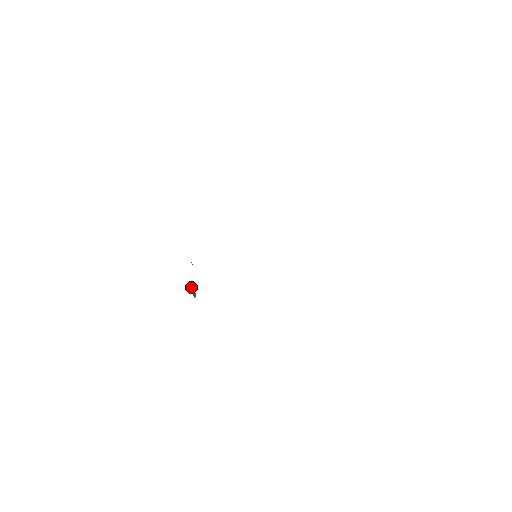
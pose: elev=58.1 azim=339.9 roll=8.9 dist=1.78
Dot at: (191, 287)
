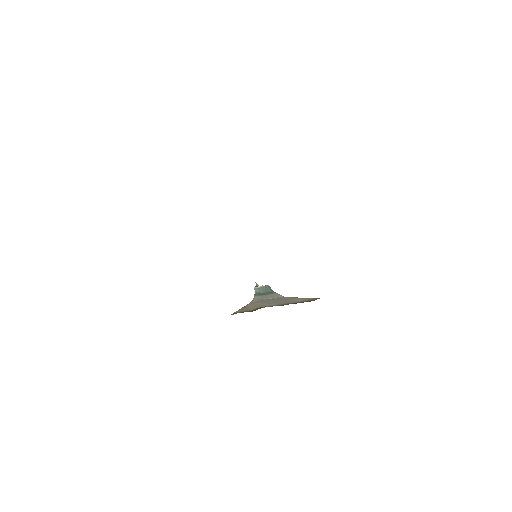
Dot at: (259, 288)
